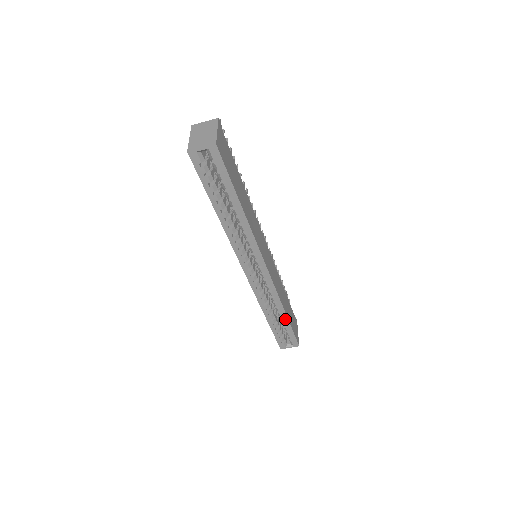
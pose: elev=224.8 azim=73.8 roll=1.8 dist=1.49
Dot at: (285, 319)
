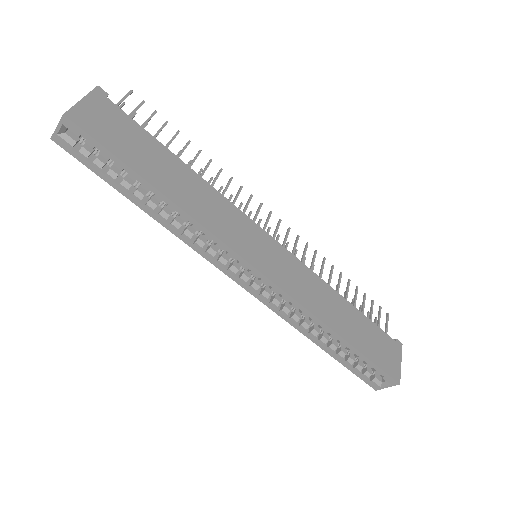
Dot at: (344, 343)
